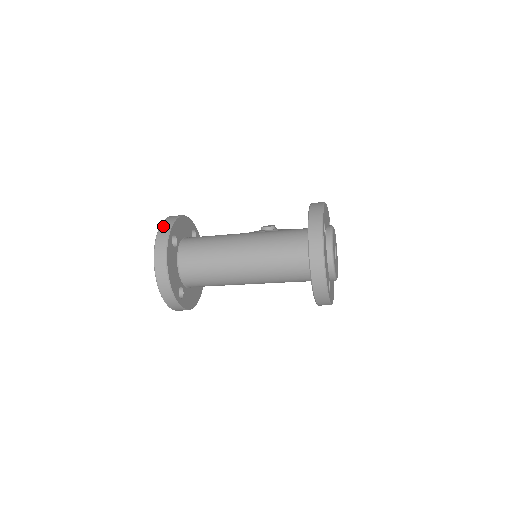
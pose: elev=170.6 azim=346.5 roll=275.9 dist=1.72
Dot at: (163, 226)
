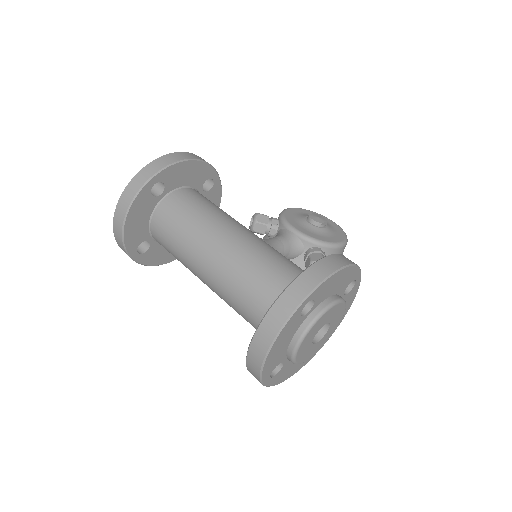
Dot at: (153, 164)
